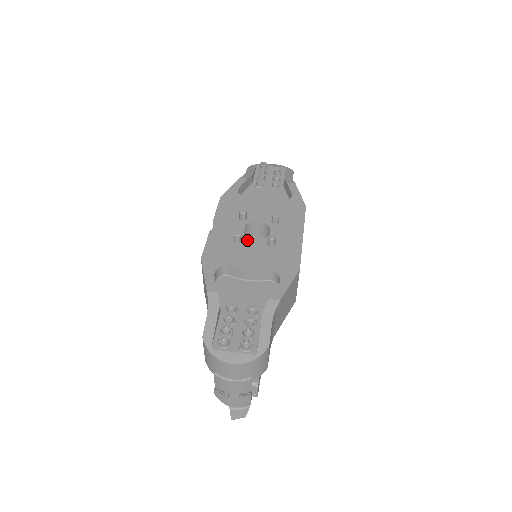
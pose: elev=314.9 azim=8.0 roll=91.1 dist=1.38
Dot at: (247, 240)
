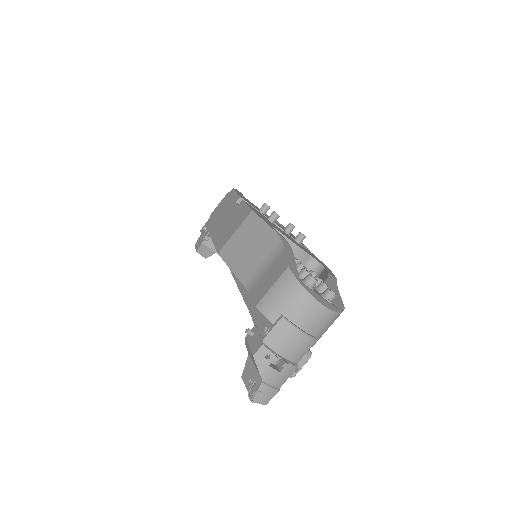
Dot at: occluded
